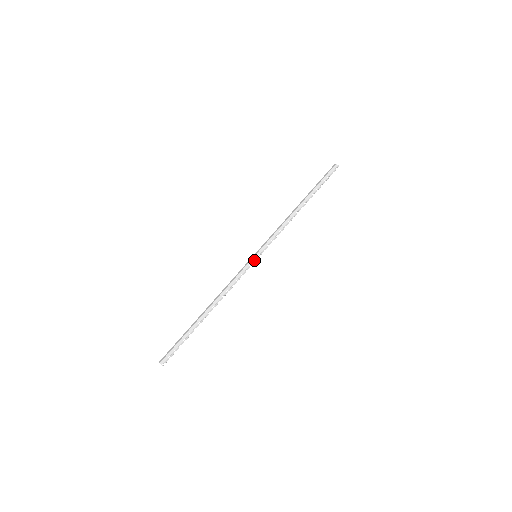
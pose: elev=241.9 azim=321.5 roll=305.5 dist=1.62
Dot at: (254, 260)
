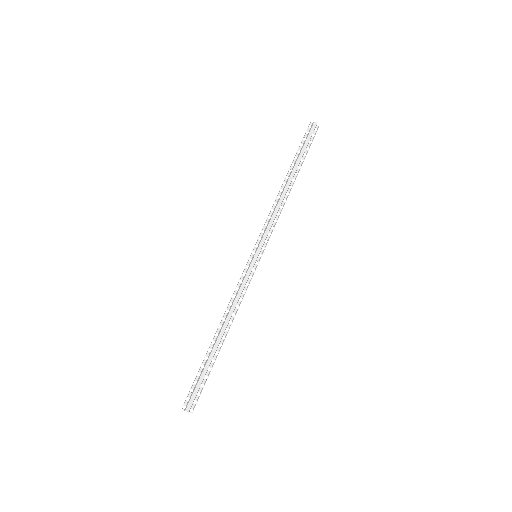
Dot at: occluded
